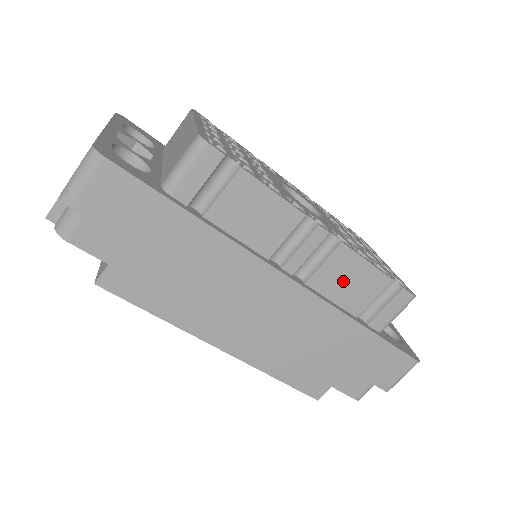
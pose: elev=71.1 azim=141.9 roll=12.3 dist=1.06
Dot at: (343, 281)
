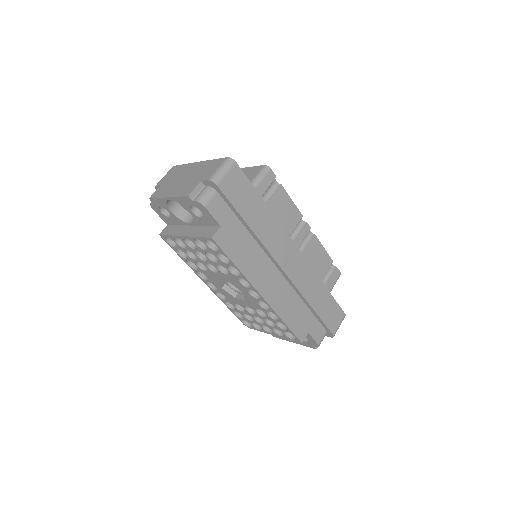
Dot at: (315, 258)
